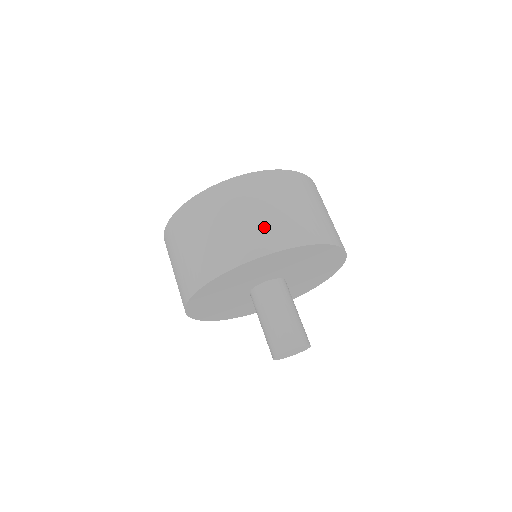
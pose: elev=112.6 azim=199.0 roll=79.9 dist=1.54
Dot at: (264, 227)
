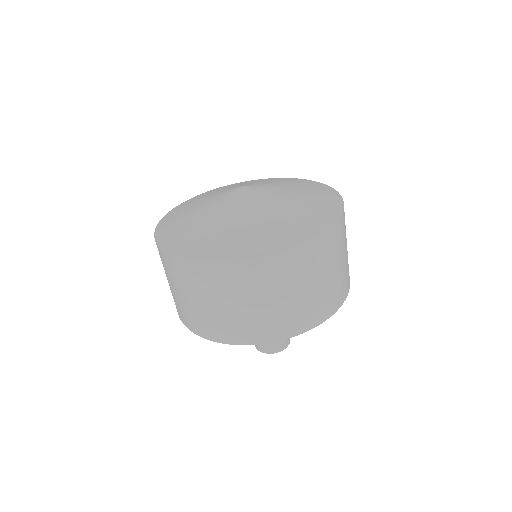
Dot at: (202, 317)
